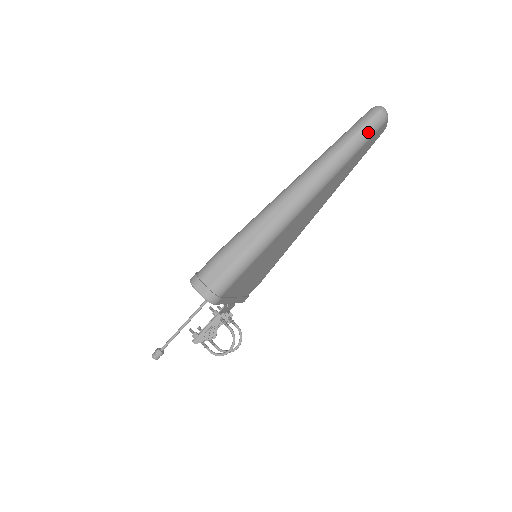
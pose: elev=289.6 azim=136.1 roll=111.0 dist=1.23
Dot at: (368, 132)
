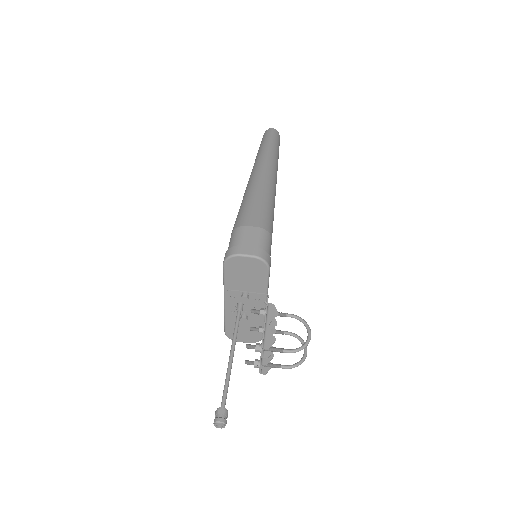
Dot at: (276, 139)
